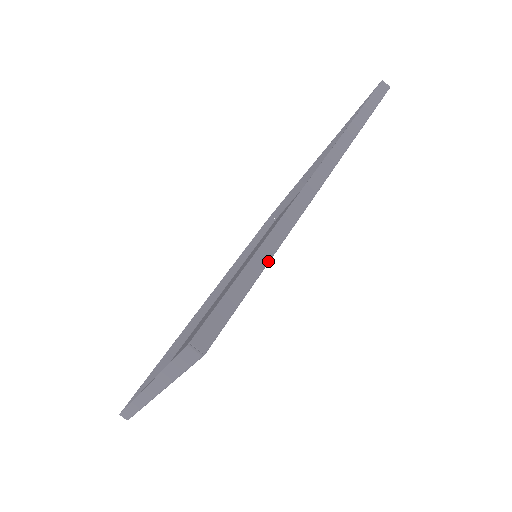
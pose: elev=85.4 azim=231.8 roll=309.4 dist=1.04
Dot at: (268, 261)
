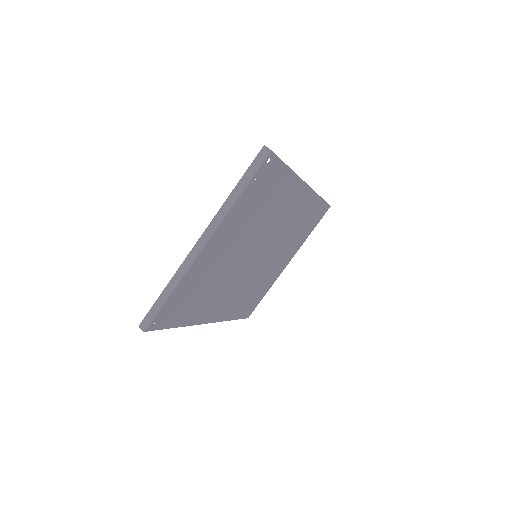
Dot at: (290, 168)
